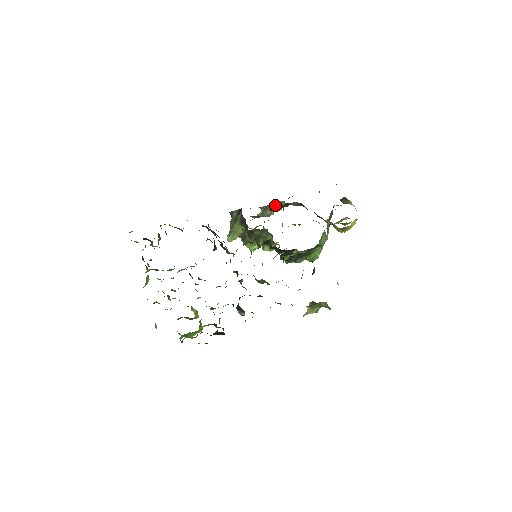
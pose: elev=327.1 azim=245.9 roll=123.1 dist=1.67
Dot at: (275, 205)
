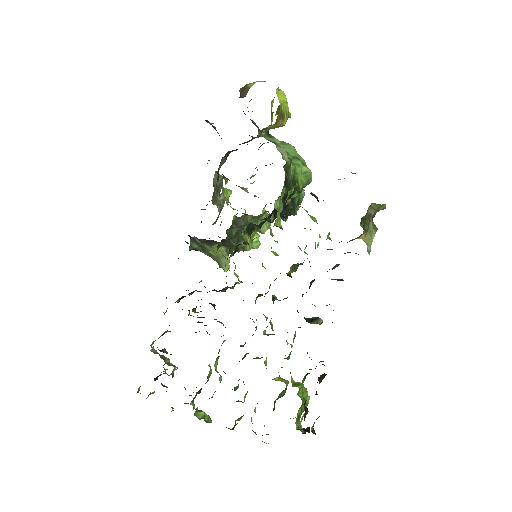
Dot at: occluded
